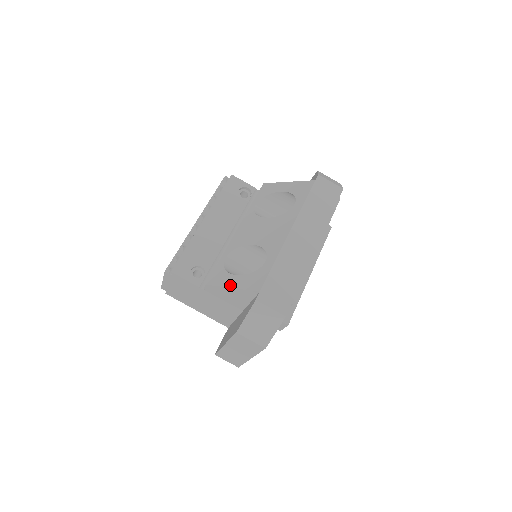
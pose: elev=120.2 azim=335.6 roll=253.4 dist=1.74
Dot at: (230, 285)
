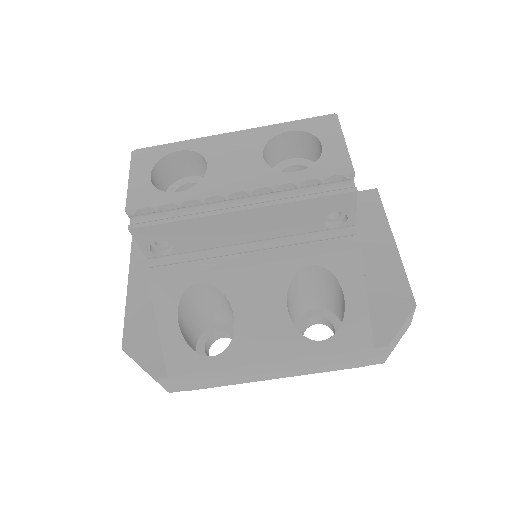
Dot at: (161, 326)
